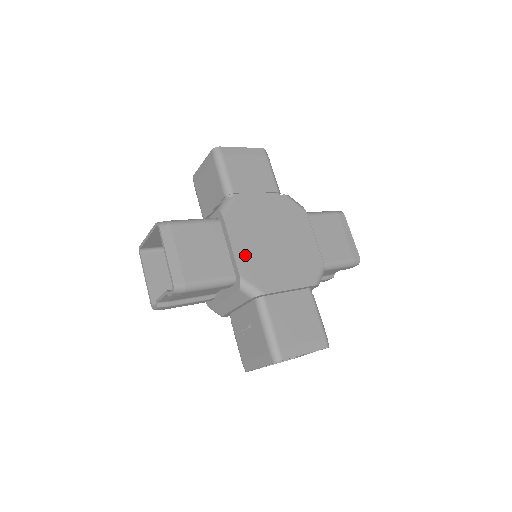
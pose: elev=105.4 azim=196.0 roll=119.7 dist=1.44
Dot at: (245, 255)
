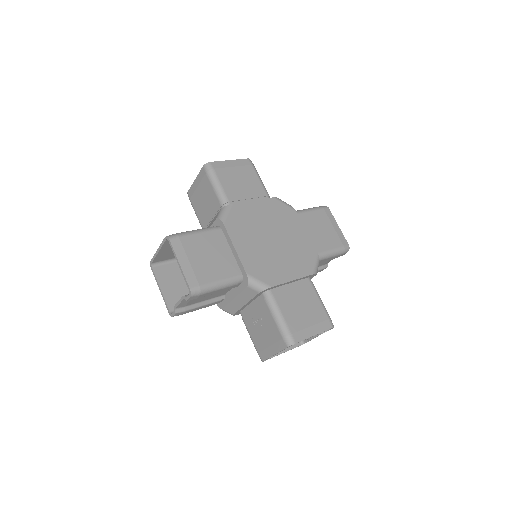
Dot at: (248, 255)
